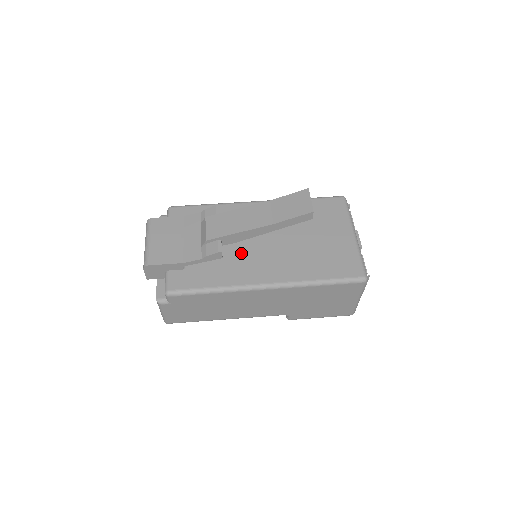
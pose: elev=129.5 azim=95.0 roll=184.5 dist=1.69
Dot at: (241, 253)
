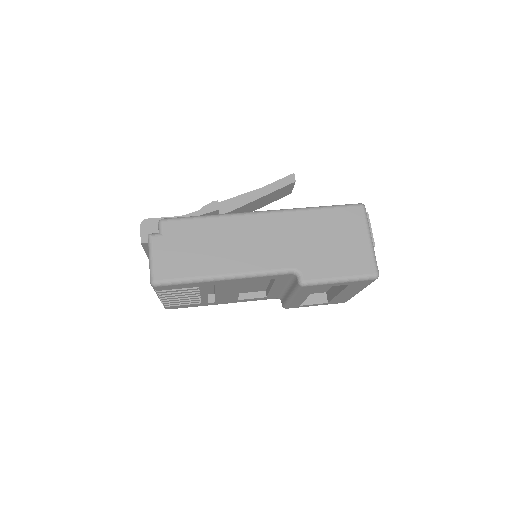
Dot at: occluded
